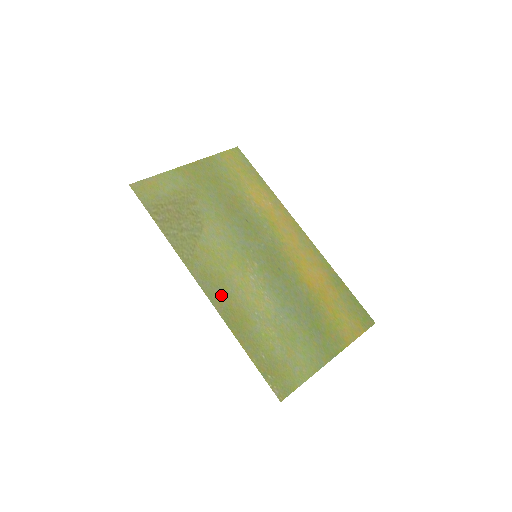
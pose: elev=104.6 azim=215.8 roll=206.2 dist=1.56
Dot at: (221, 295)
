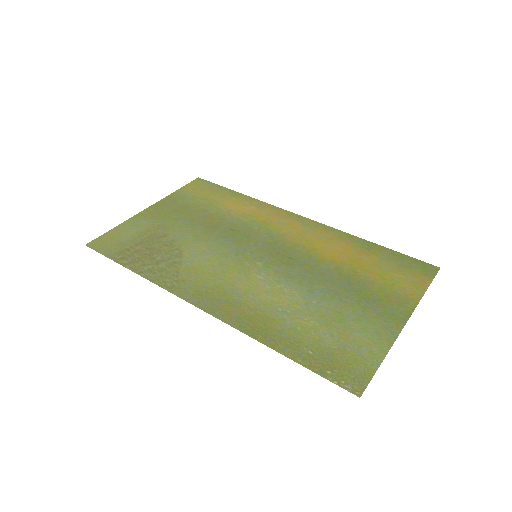
Dot at: (227, 307)
